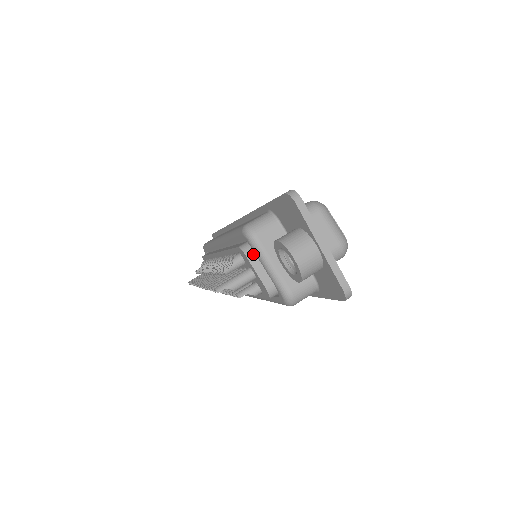
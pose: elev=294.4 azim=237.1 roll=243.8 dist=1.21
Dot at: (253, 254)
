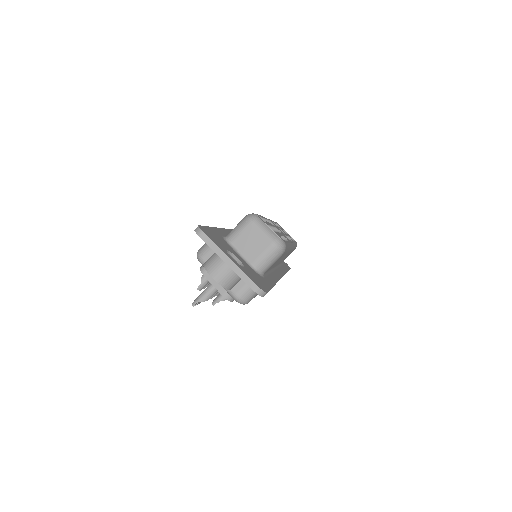
Dot at: occluded
